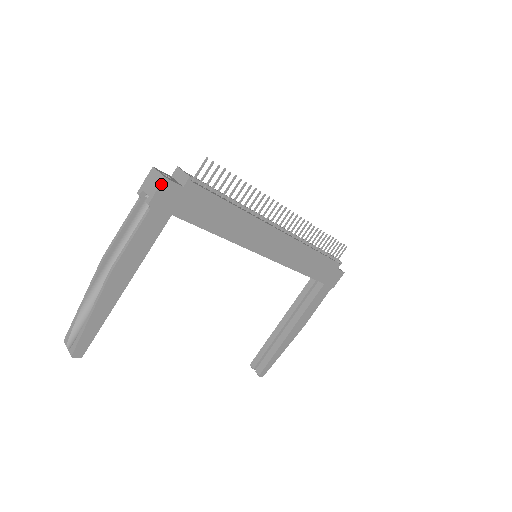
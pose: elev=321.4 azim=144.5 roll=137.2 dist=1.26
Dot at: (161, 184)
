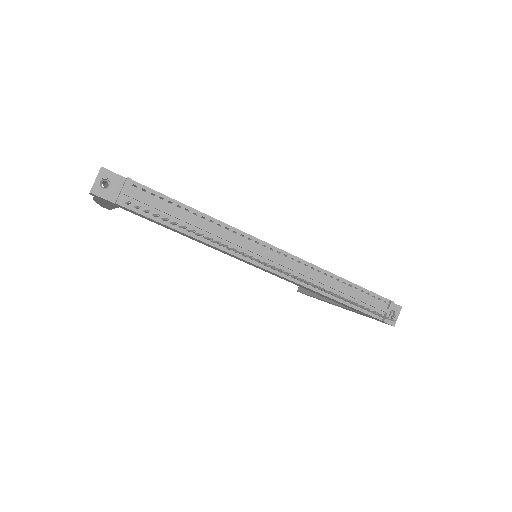
Dot at: (90, 193)
